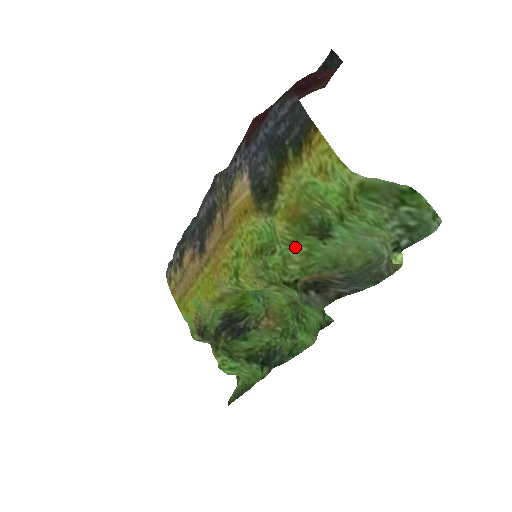
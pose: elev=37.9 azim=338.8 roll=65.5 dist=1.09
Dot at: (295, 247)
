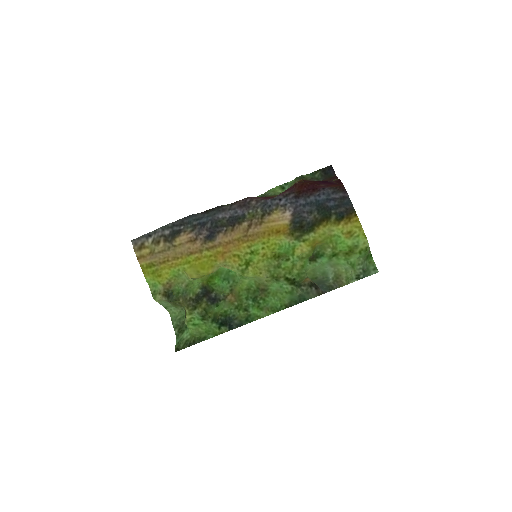
Dot at: (300, 261)
